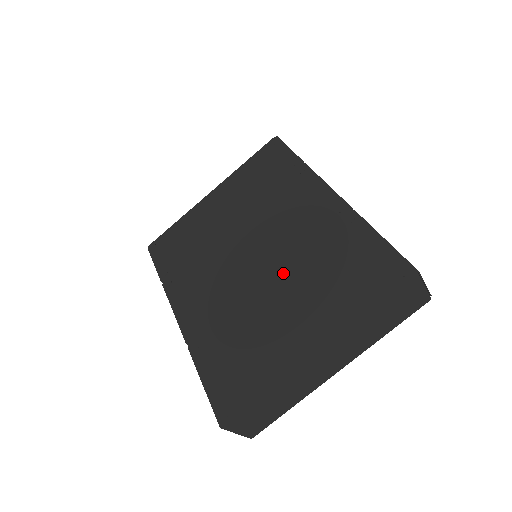
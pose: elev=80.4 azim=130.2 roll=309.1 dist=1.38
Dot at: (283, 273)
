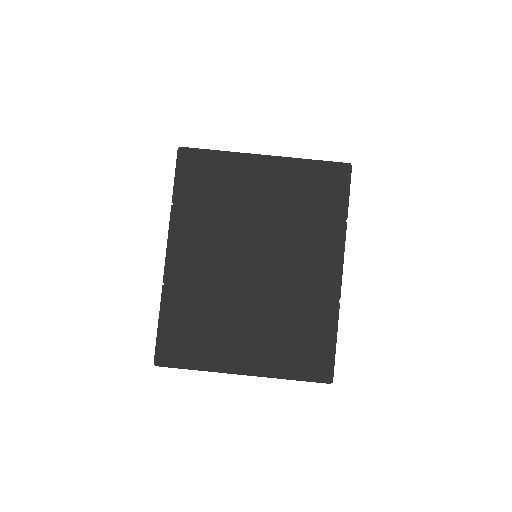
Dot at: (264, 300)
